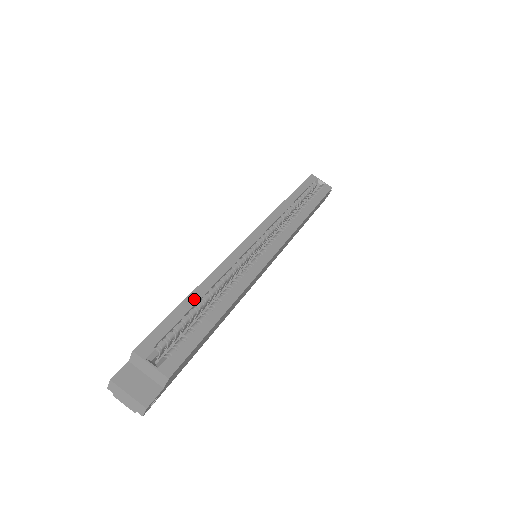
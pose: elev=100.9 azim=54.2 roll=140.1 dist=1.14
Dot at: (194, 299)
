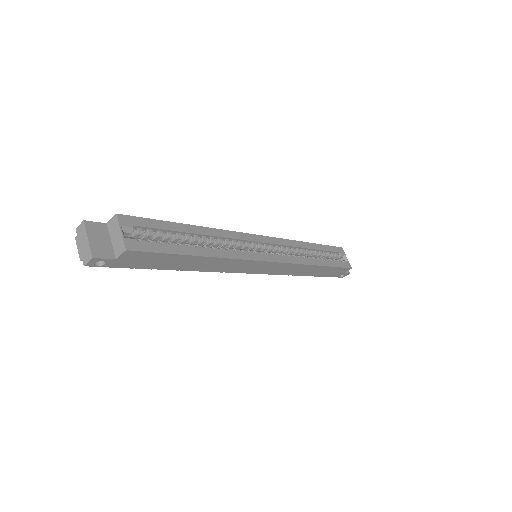
Dot at: (187, 229)
